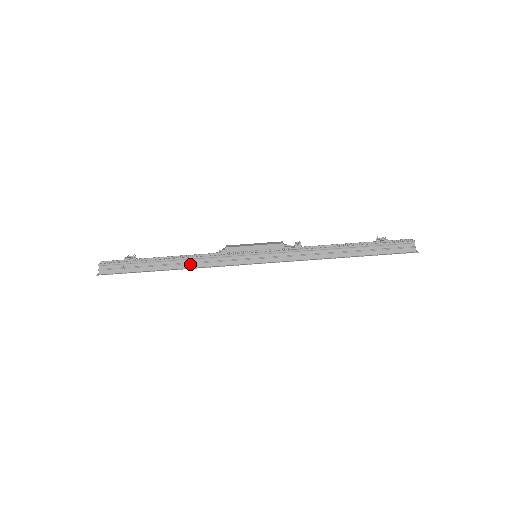
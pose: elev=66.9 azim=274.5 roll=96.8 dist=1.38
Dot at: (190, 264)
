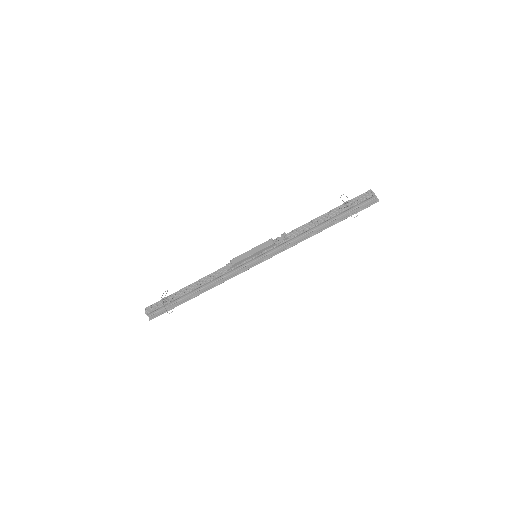
Dot at: (211, 284)
